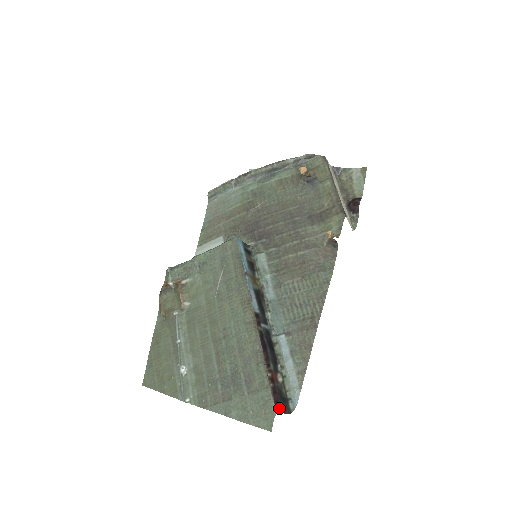
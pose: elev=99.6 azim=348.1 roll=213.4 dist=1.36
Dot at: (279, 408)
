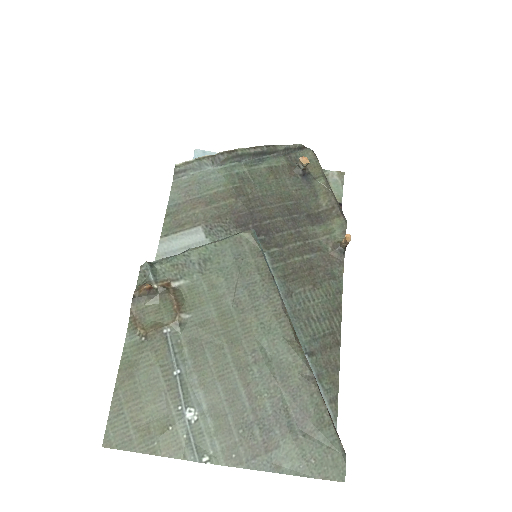
Dot at: (342, 449)
